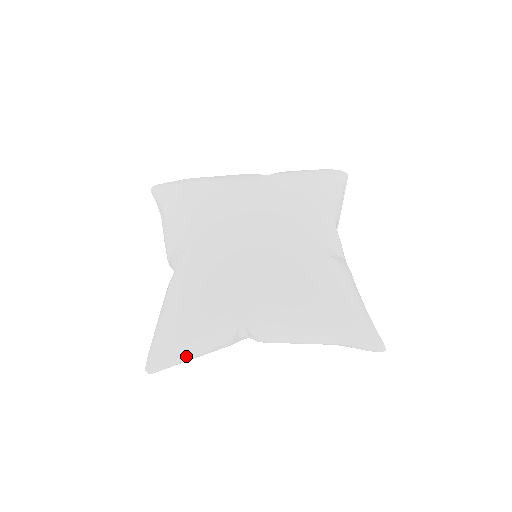
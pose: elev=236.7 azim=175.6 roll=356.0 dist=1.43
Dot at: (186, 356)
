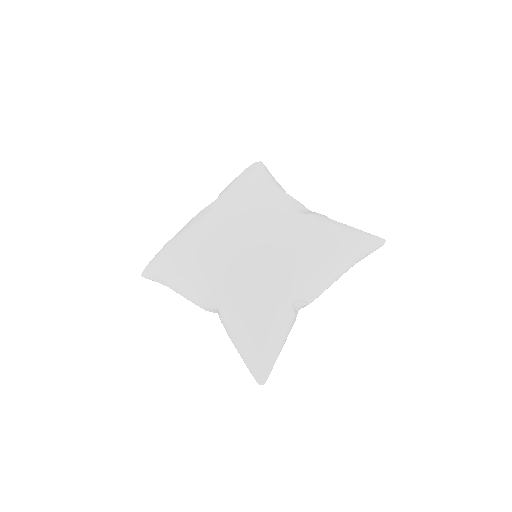
Dot at: (277, 351)
